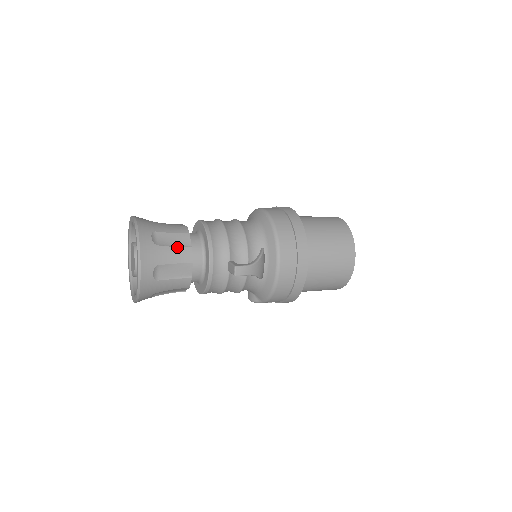
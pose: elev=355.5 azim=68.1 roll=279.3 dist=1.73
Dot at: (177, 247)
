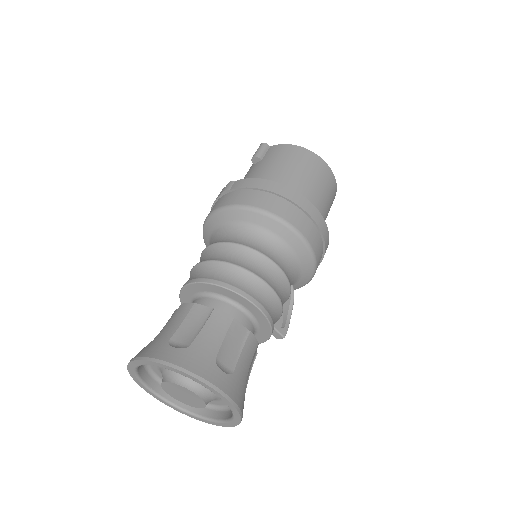
Dot at: occluded
